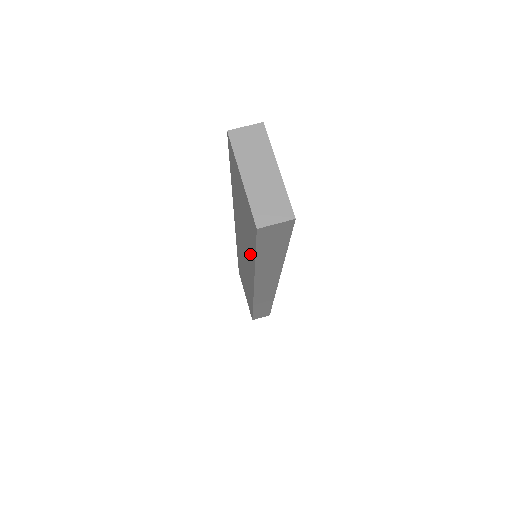
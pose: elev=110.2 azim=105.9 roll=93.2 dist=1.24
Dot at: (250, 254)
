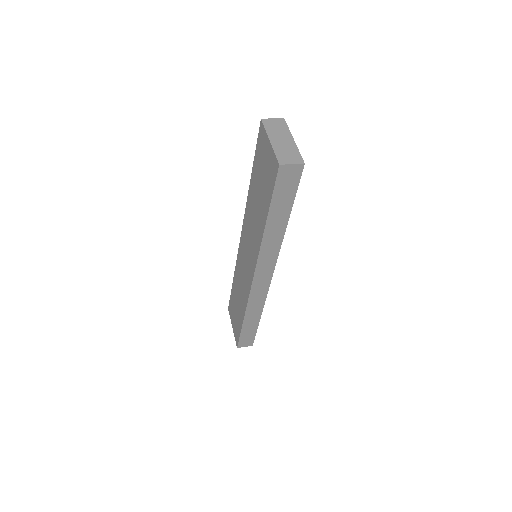
Dot at: (260, 223)
